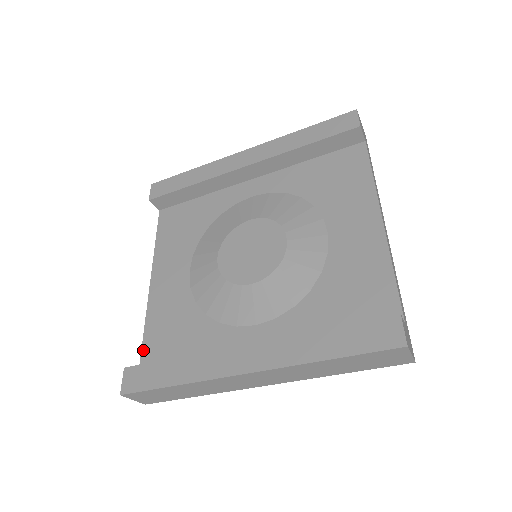
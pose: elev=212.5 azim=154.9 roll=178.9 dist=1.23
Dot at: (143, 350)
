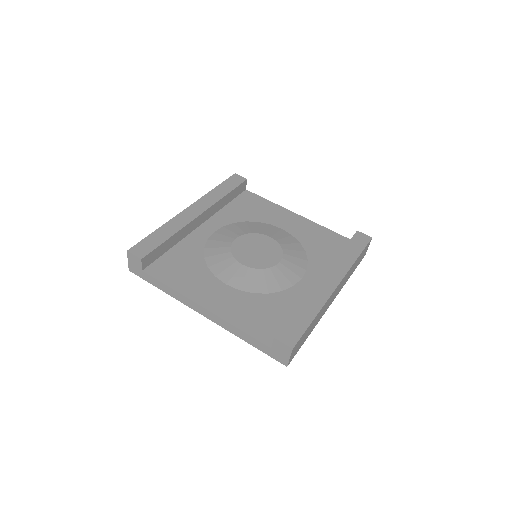
Dot at: (255, 337)
